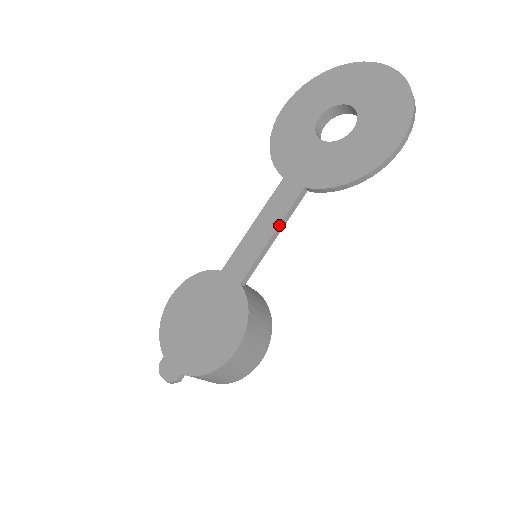
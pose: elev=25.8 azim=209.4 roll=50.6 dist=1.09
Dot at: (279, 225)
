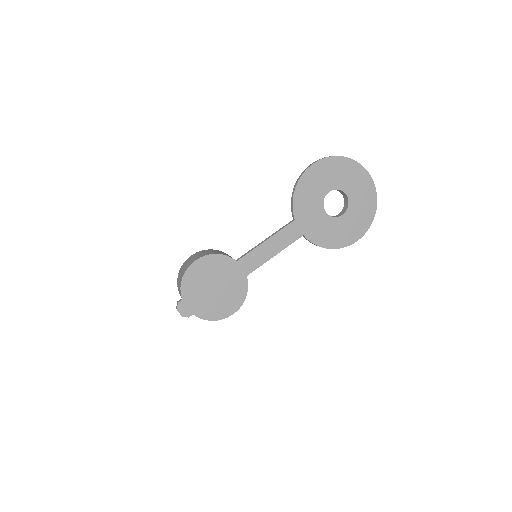
Dot at: occluded
